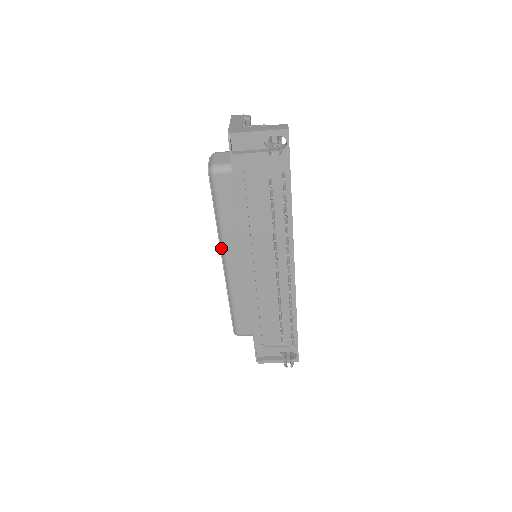
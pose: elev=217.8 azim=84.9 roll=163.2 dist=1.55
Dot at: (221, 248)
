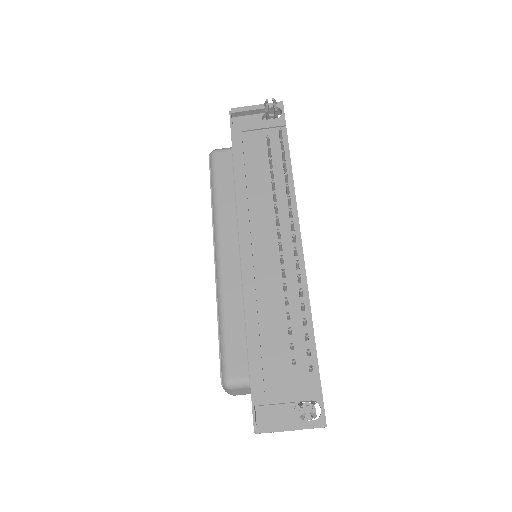
Dot at: (214, 235)
